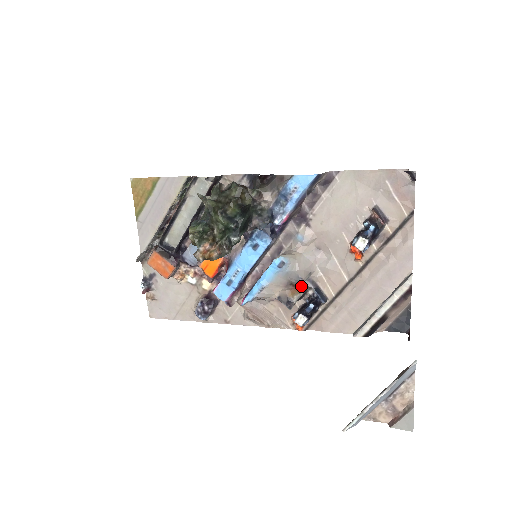
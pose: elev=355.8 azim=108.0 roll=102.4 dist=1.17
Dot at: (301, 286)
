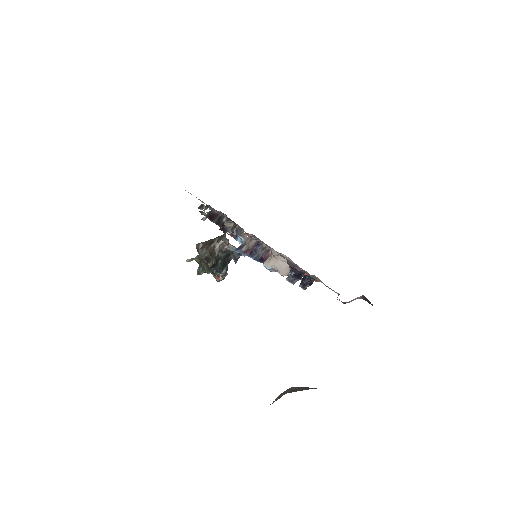
Dot at: occluded
